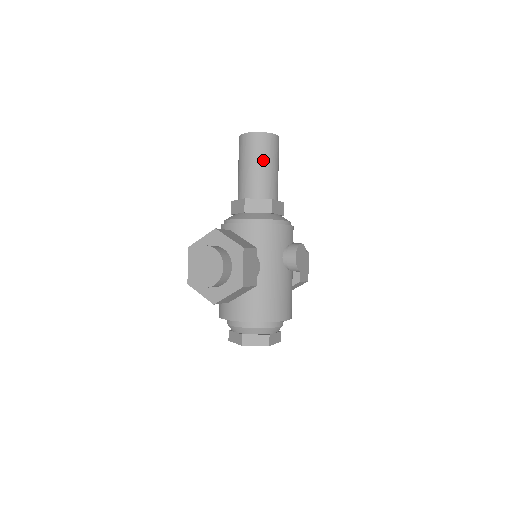
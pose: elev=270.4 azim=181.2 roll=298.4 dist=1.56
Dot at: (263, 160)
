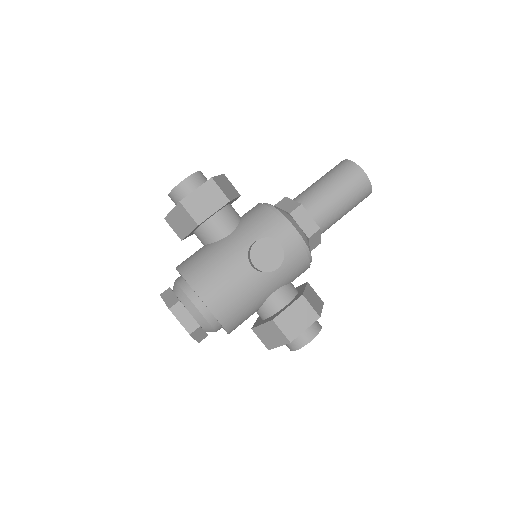
Dot at: (329, 178)
